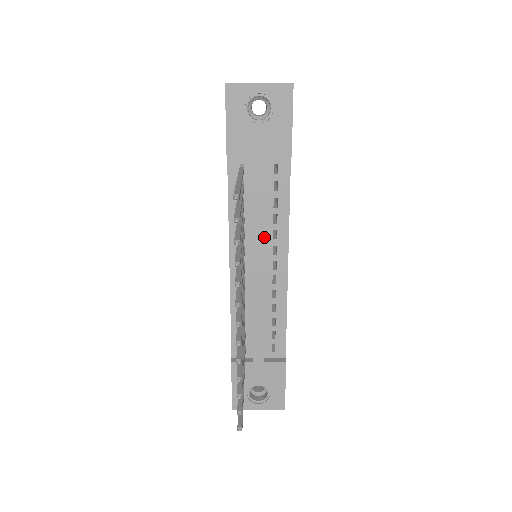
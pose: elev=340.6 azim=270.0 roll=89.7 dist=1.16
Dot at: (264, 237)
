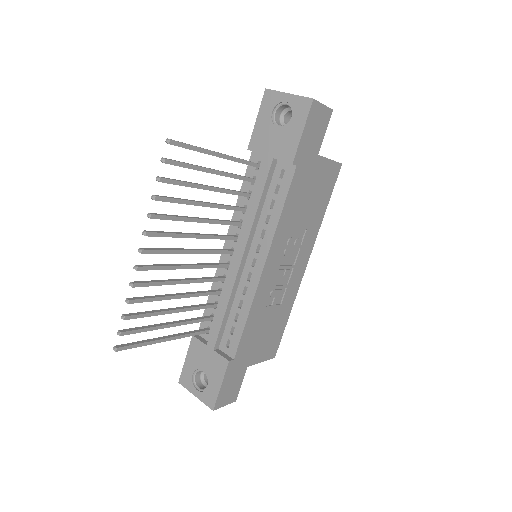
Dot at: (250, 230)
